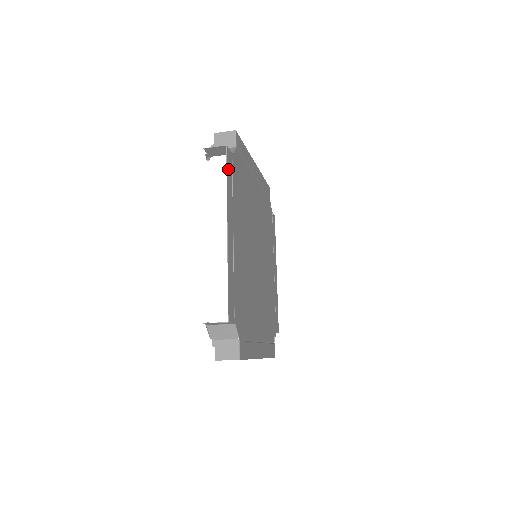
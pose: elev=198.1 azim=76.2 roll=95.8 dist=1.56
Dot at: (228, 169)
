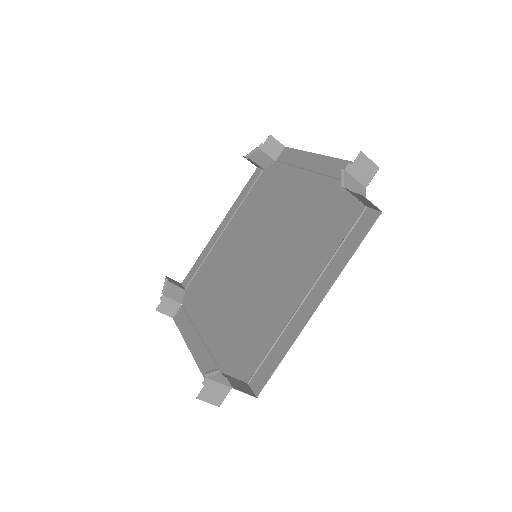
Dot at: (361, 235)
